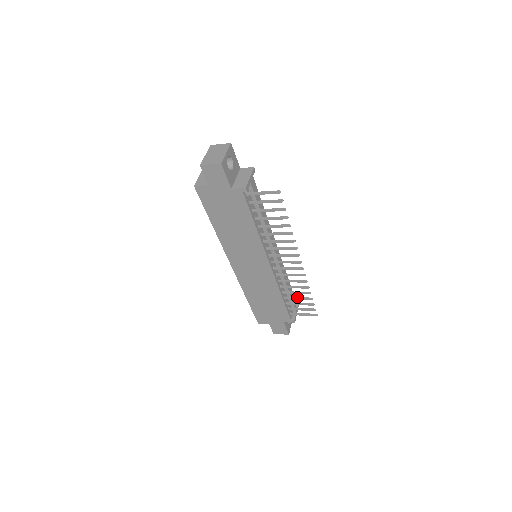
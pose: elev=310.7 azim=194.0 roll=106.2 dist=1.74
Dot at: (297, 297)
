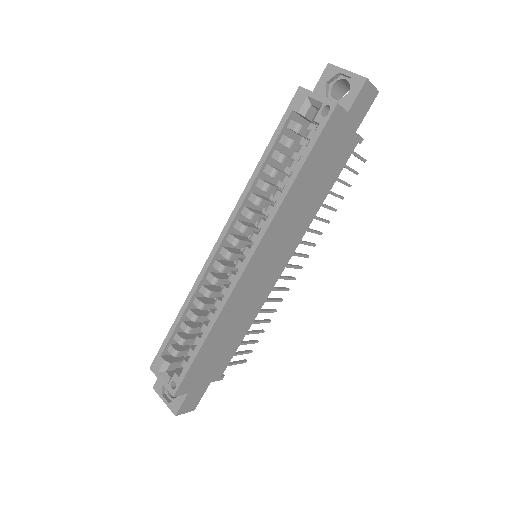
Dot at: occluded
